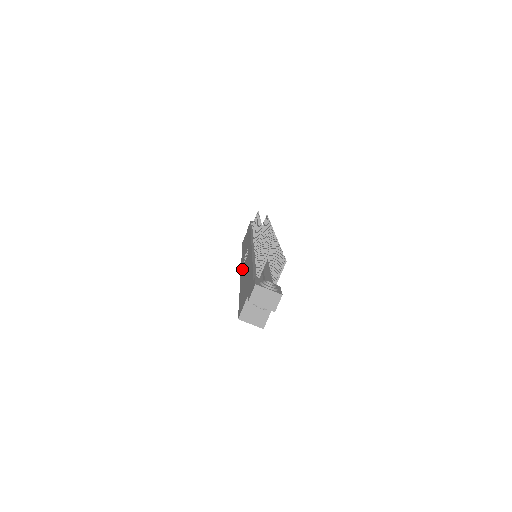
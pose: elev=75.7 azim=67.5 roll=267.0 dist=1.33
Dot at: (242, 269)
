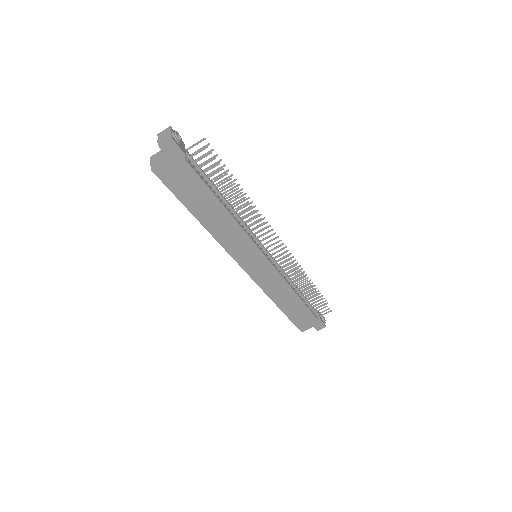
Dot at: occluded
